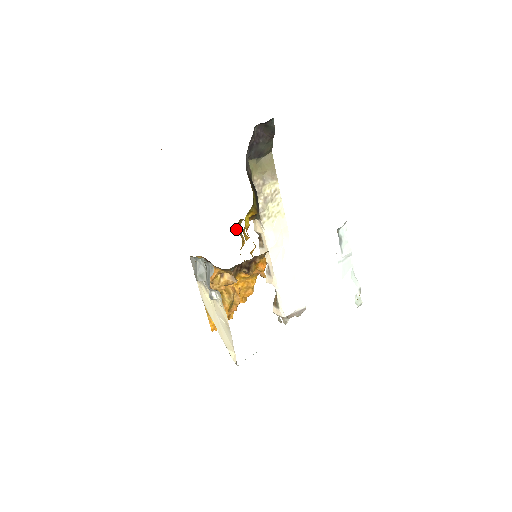
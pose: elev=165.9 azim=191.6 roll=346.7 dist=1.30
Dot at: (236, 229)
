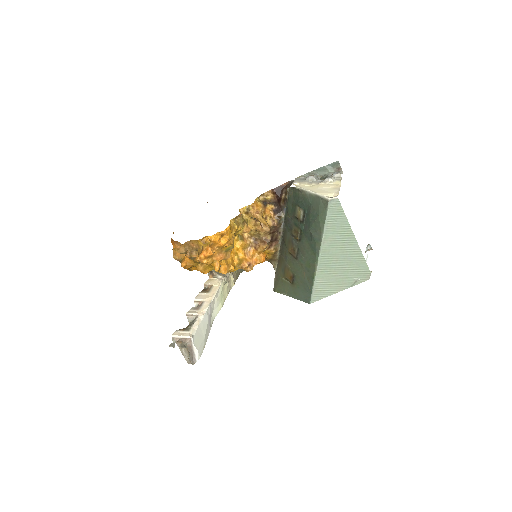
Dot at: occluded
